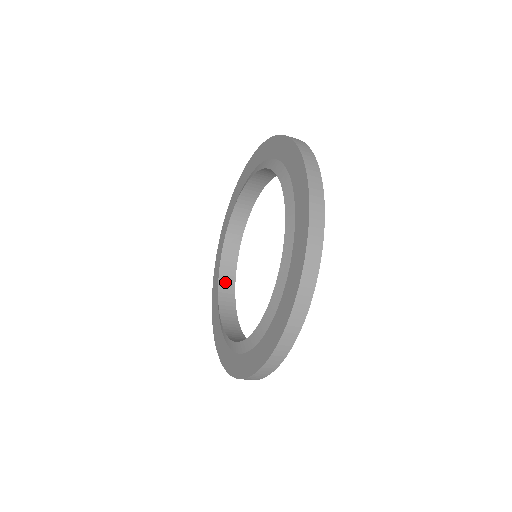
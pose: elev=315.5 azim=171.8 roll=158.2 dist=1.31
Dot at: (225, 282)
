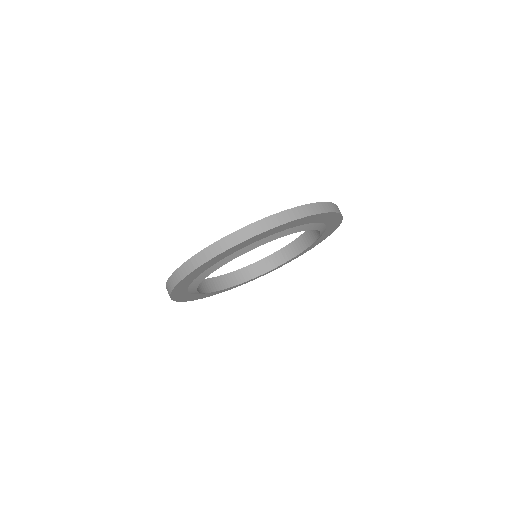
Dot at: (240, 275)
